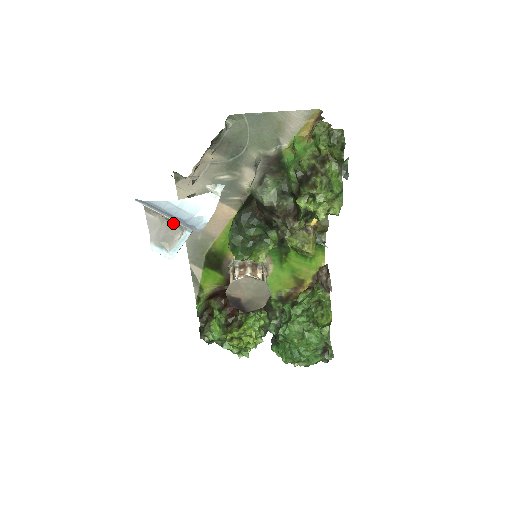
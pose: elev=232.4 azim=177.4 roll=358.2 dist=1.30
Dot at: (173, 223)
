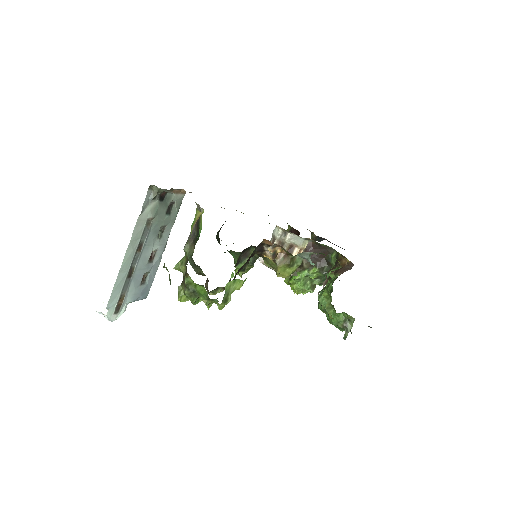
Dot at: occluded
